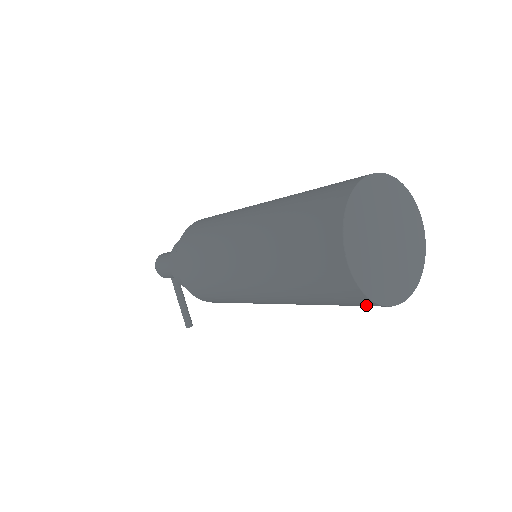
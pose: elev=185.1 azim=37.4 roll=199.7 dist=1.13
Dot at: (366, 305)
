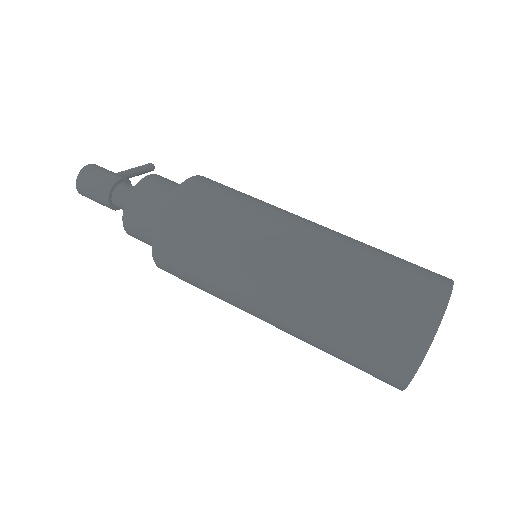
Dot at: occluded
